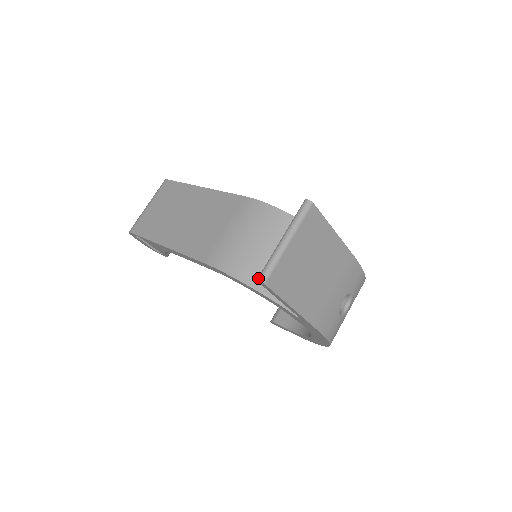
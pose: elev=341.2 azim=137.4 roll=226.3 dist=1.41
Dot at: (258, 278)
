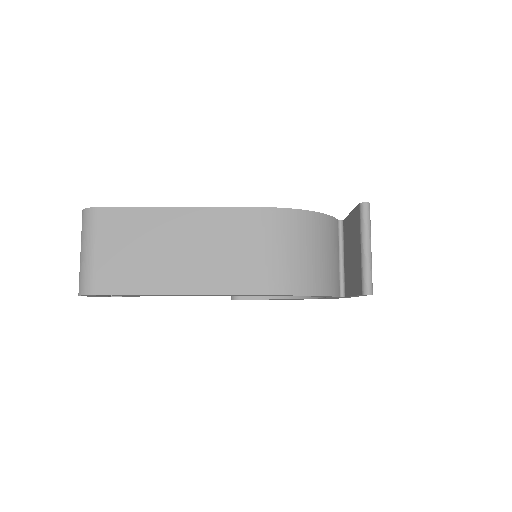
Dot at: (367, 292)
